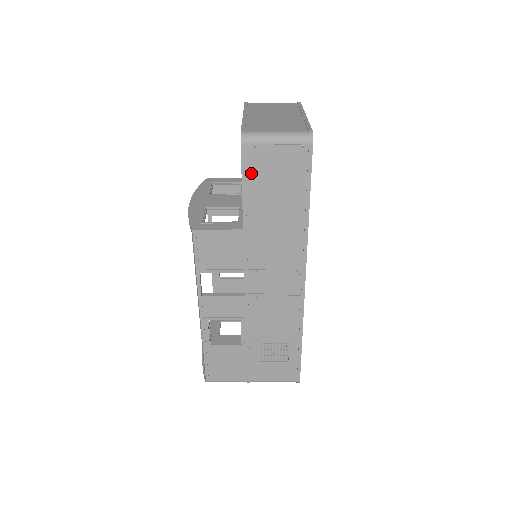
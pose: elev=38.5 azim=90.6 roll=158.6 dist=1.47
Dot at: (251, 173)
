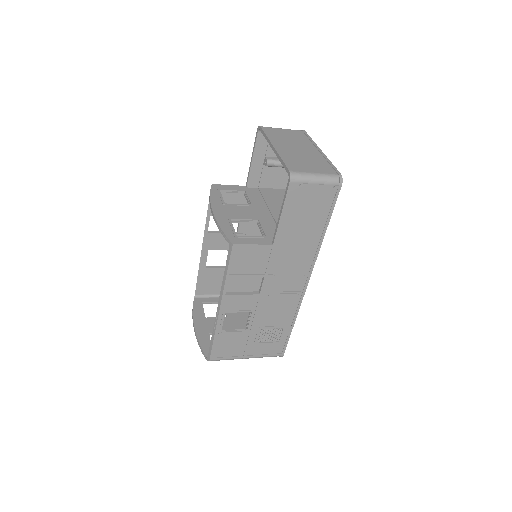
Dot at: (291, 203)
